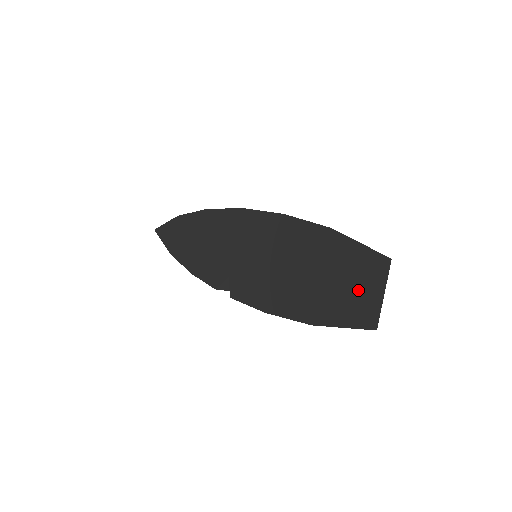
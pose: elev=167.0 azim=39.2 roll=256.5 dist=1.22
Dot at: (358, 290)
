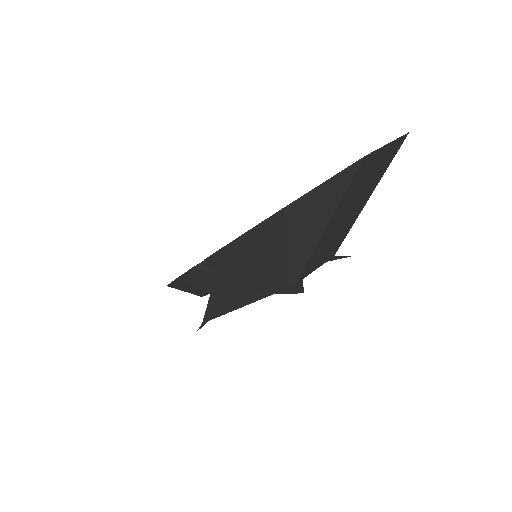
Dot at: occluded
